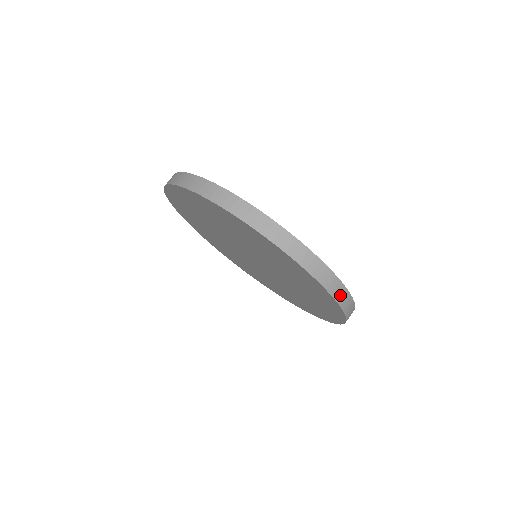
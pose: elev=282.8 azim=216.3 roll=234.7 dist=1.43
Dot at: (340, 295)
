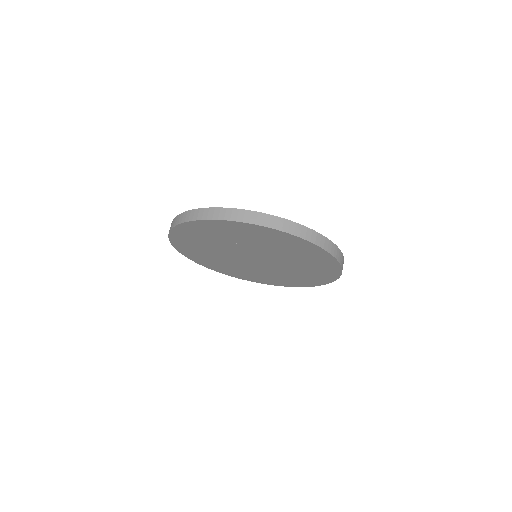
Dot at: (330, 248)
